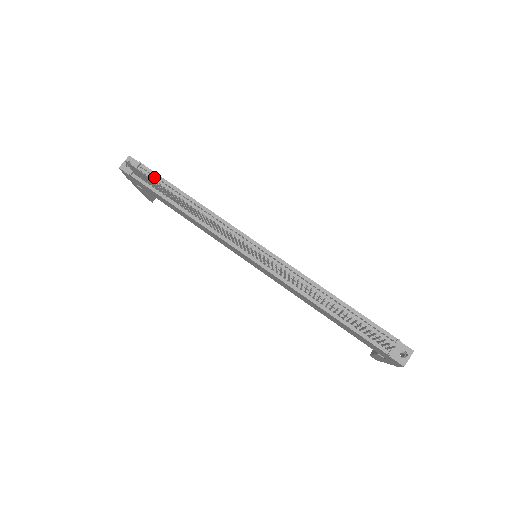
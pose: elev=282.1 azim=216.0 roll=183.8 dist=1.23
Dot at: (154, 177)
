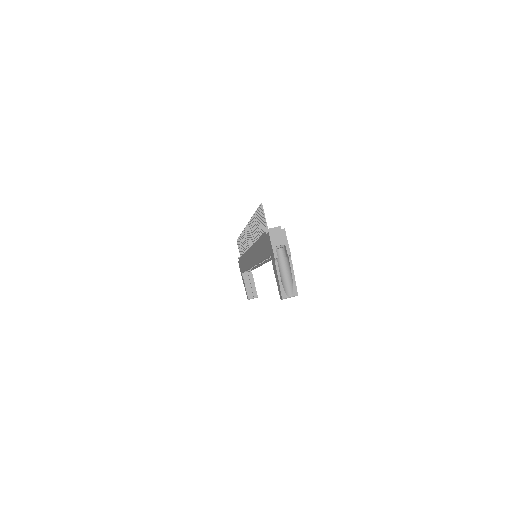
Dot at: occluded
